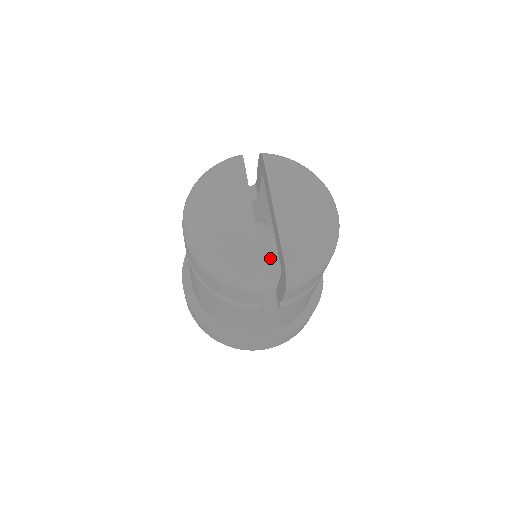
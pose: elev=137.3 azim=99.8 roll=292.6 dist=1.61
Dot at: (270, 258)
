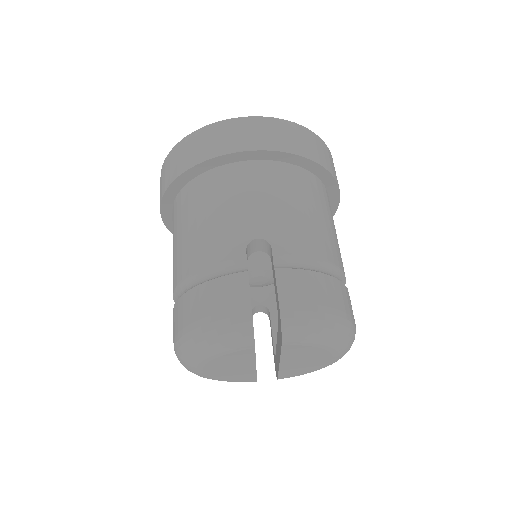
Dot at: occluded
